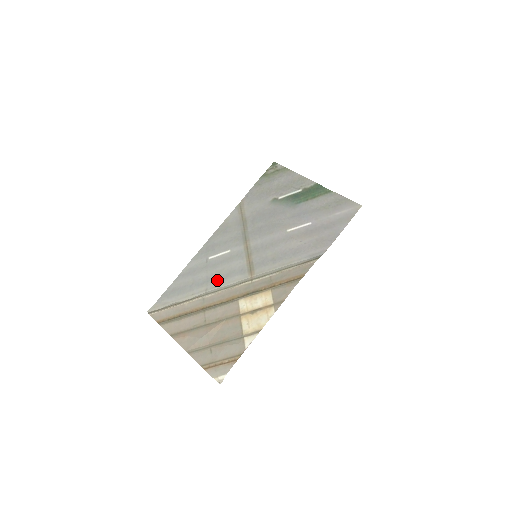
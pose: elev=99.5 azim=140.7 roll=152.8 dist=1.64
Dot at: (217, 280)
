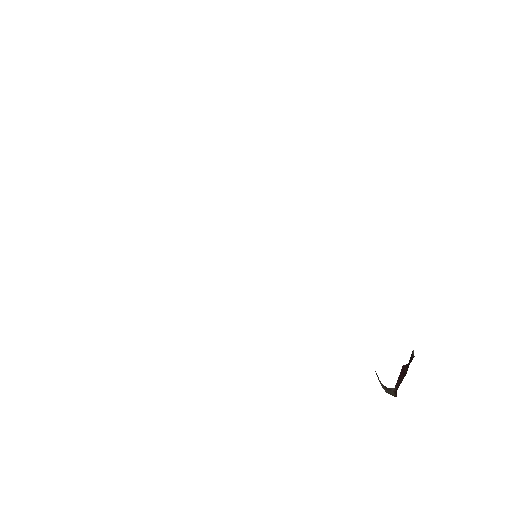
Dot at: occluded
